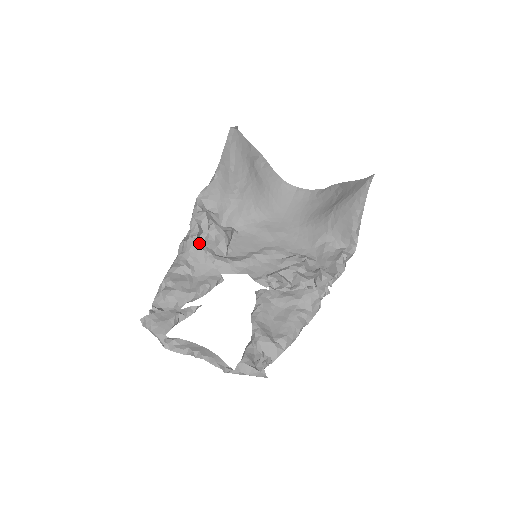
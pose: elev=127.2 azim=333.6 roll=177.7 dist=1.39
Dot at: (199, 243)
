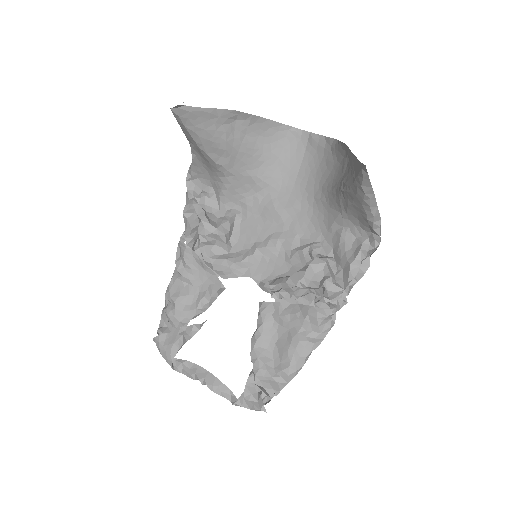
Dot at: occluded
